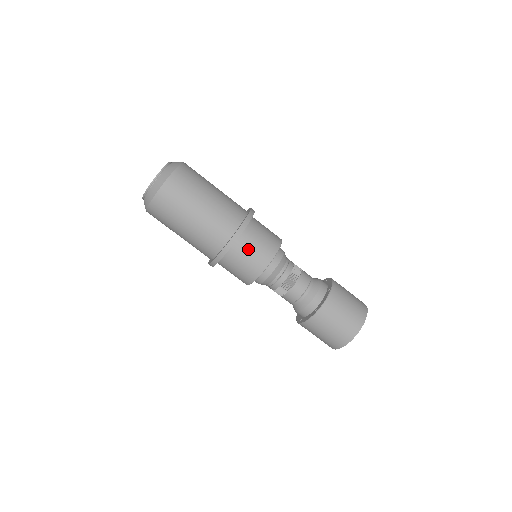
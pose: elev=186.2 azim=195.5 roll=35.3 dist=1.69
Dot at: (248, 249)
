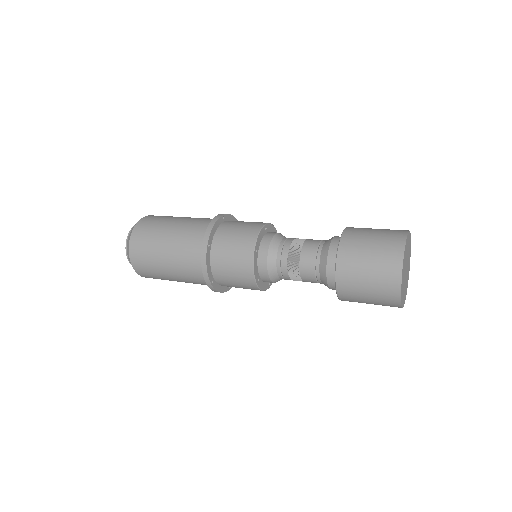
Dot at: (228, 238)
